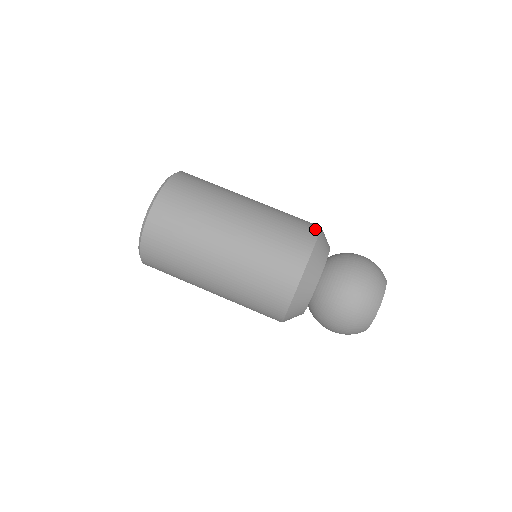
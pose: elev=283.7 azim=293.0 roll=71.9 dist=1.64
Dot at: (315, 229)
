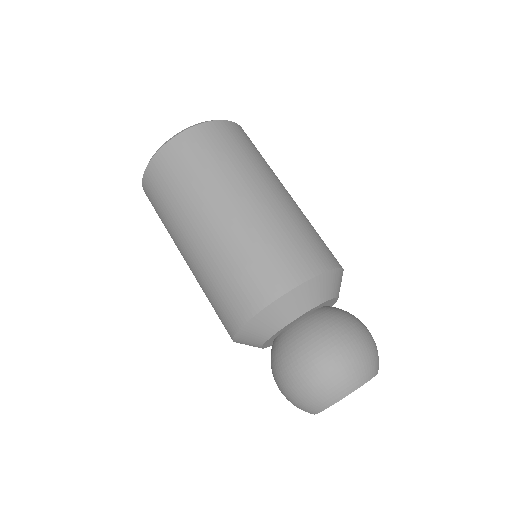
Dot at: (317, 268)
